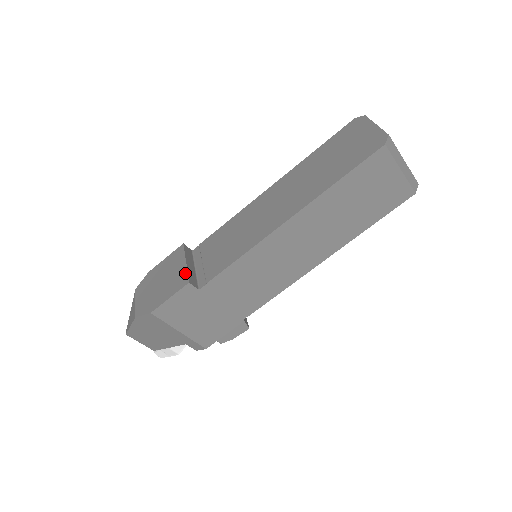
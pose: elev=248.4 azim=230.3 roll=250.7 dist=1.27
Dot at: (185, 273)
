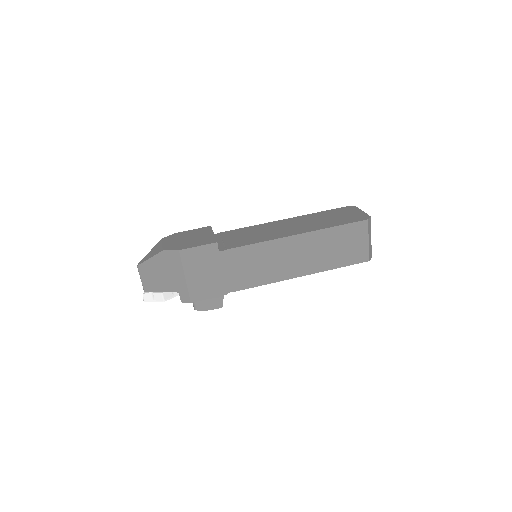
Dot at: (213, 238)
